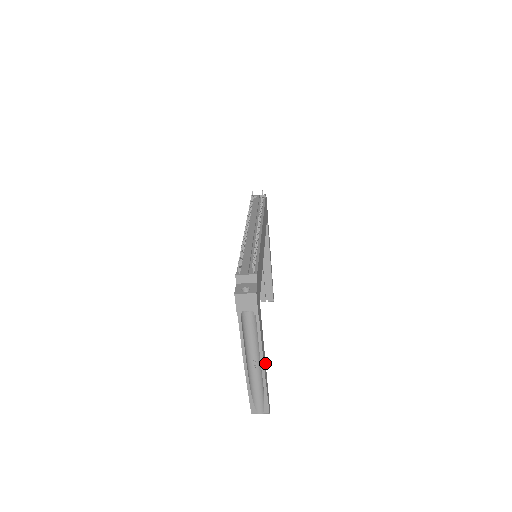
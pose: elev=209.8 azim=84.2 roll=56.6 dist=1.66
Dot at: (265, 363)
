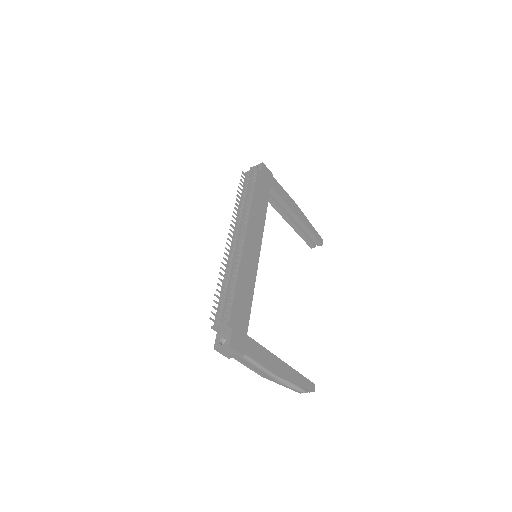
Dot at: (286, 365)
